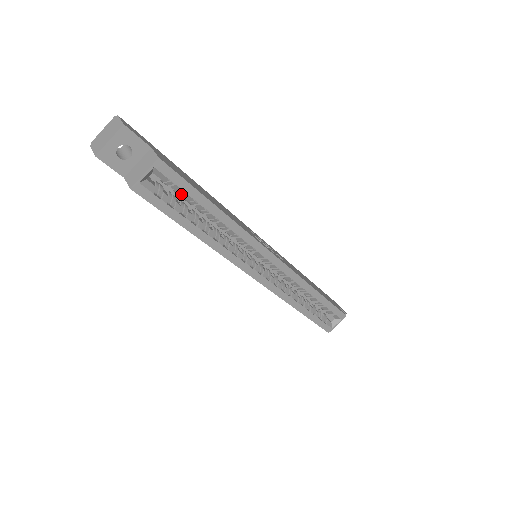
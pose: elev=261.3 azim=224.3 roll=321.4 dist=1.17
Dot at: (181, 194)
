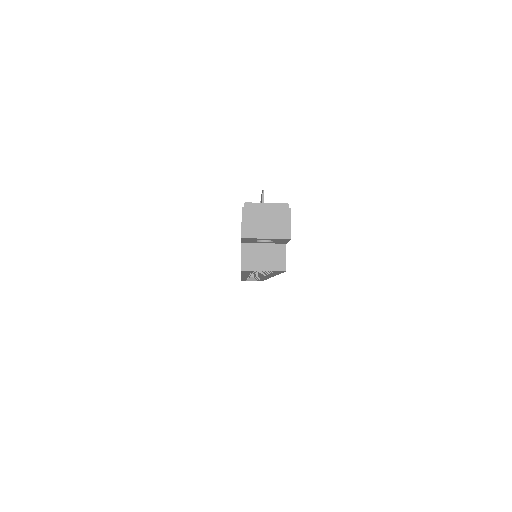
Dot at: occluded
